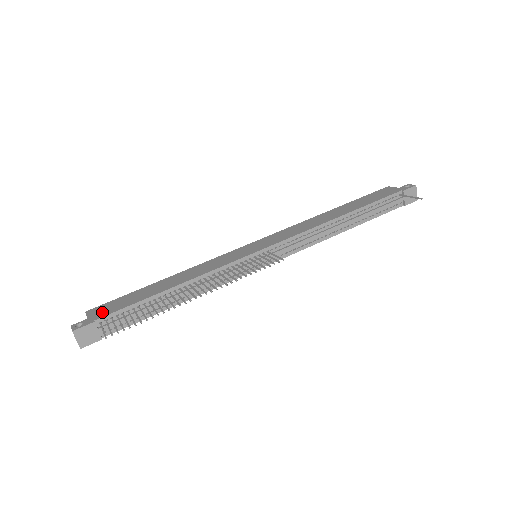
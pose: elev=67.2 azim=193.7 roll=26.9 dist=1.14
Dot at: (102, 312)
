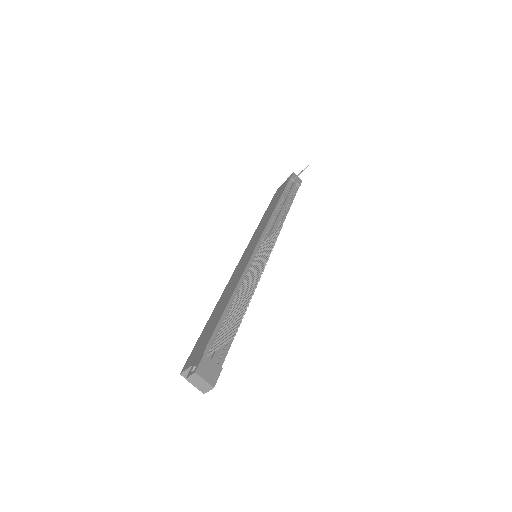
Dot at: (198, 352)
